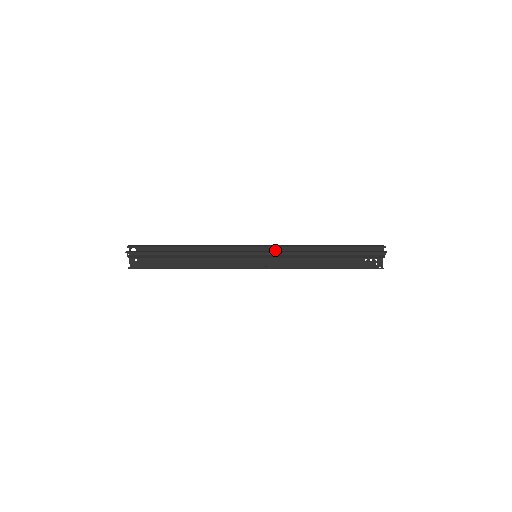
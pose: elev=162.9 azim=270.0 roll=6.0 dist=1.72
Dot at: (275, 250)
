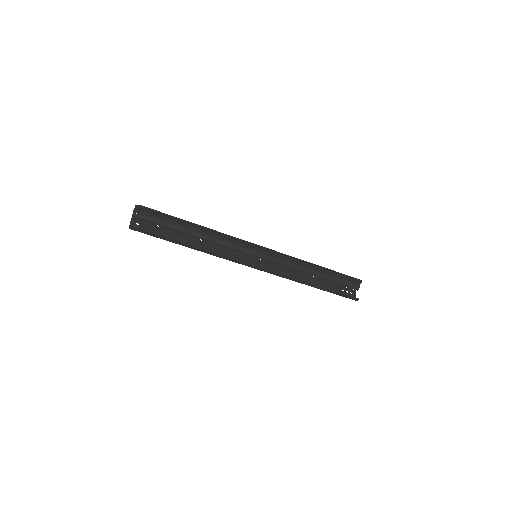
Dot at: occluded
